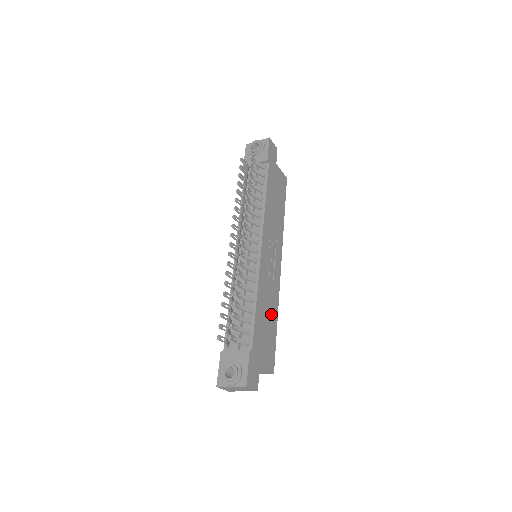
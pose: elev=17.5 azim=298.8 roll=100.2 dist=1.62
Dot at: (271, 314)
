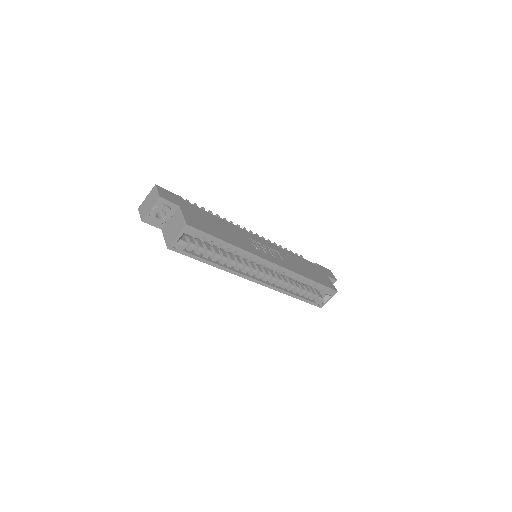
Dot at: (228, 236)
